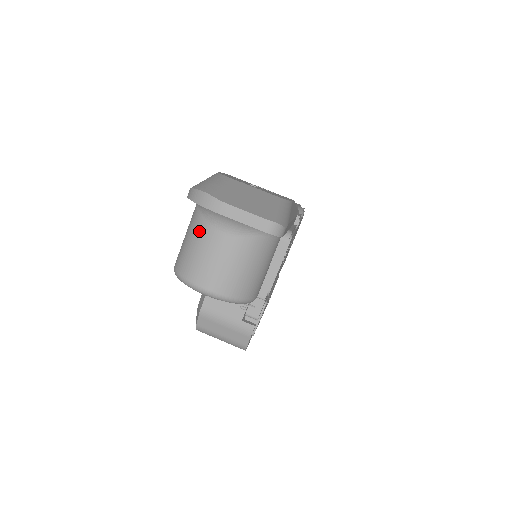
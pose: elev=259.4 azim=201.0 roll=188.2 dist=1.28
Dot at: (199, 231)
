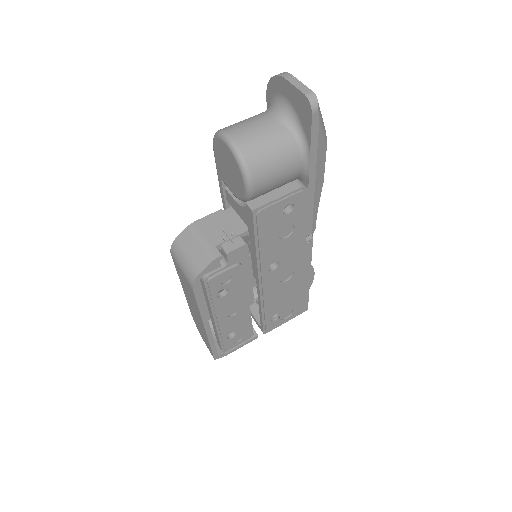
Dot at: (255, 115)
